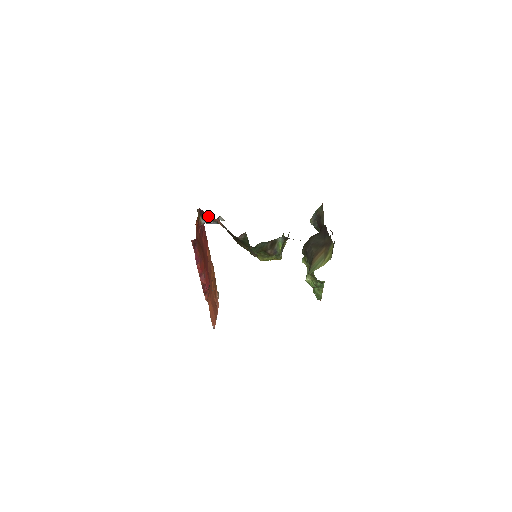
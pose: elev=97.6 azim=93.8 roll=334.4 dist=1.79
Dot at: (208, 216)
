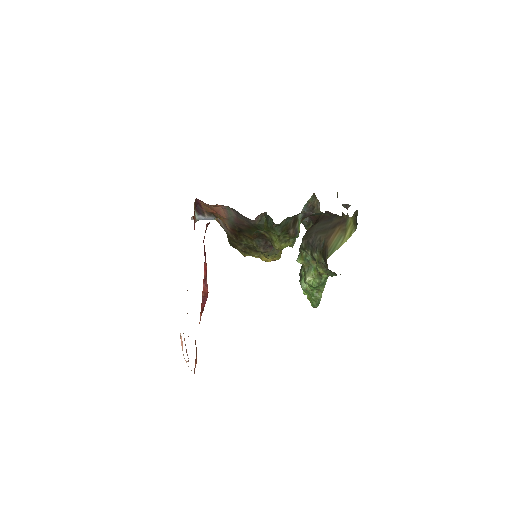
Dot at: (205, 208)
